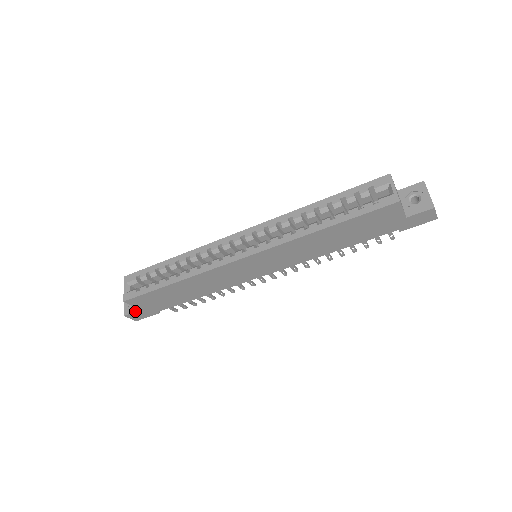
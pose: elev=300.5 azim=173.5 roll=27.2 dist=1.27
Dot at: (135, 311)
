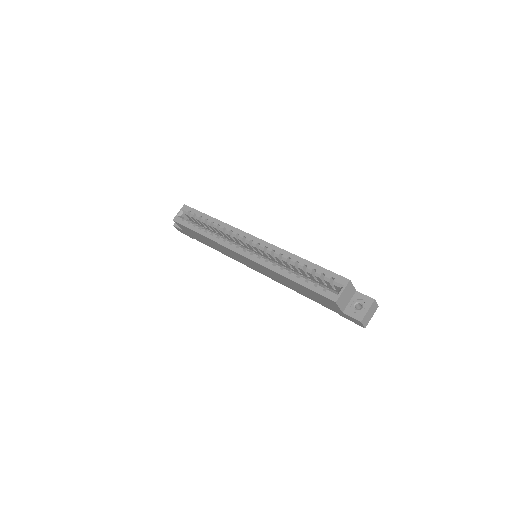
Dot at: (180, 228)
